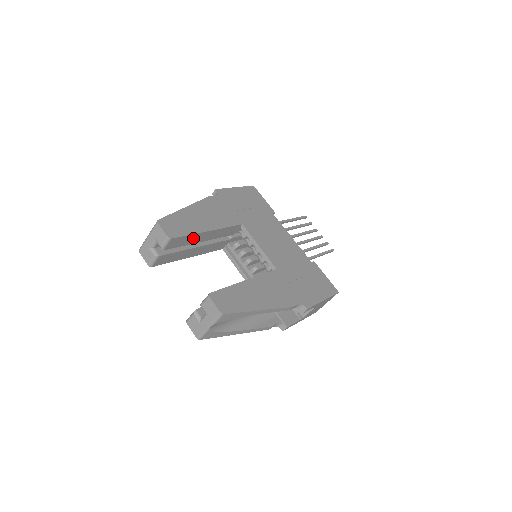
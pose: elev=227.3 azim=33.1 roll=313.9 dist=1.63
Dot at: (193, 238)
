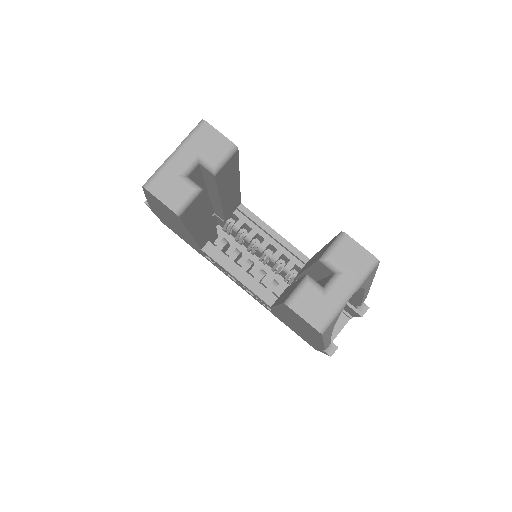
Dot at: (230, 181)
